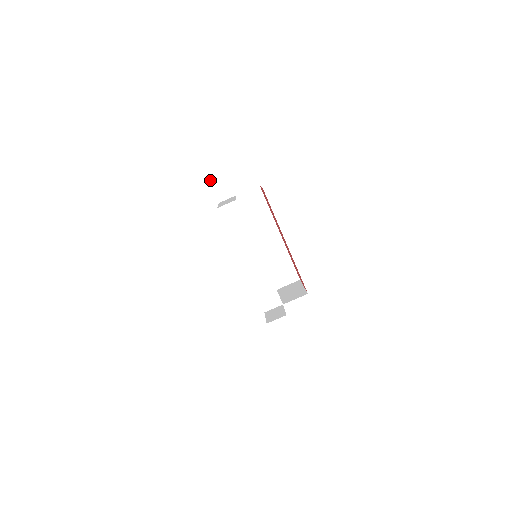
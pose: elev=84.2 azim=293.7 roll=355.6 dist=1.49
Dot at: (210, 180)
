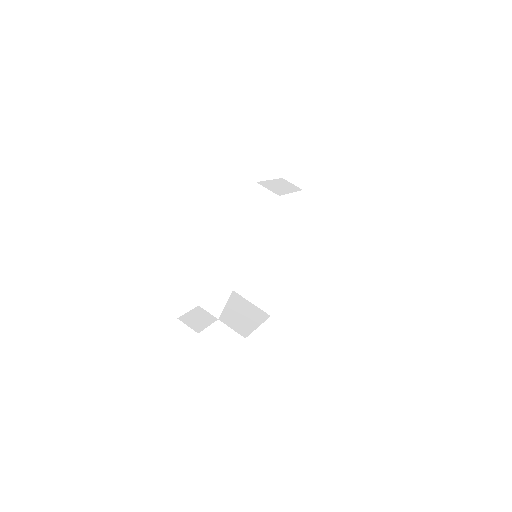
Dot at: (298, 150)
